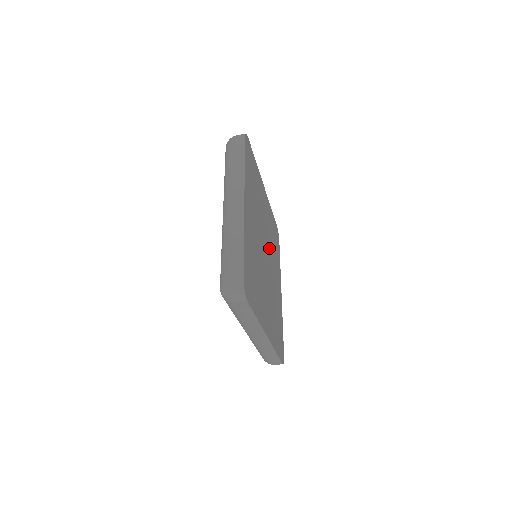
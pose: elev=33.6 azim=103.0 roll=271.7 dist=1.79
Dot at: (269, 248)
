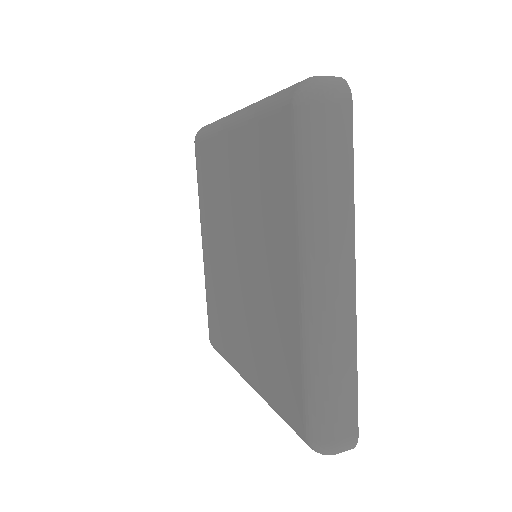
Dot at: occluded
